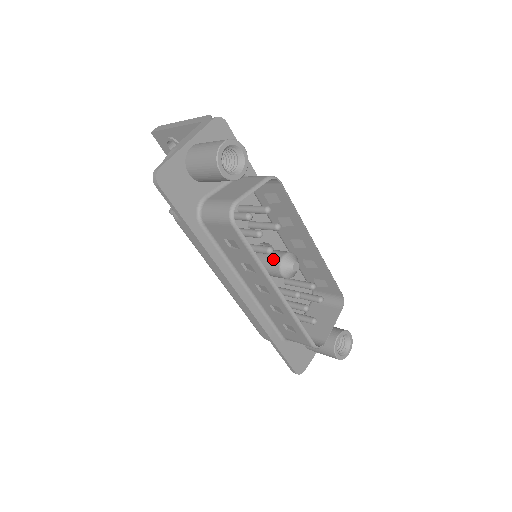
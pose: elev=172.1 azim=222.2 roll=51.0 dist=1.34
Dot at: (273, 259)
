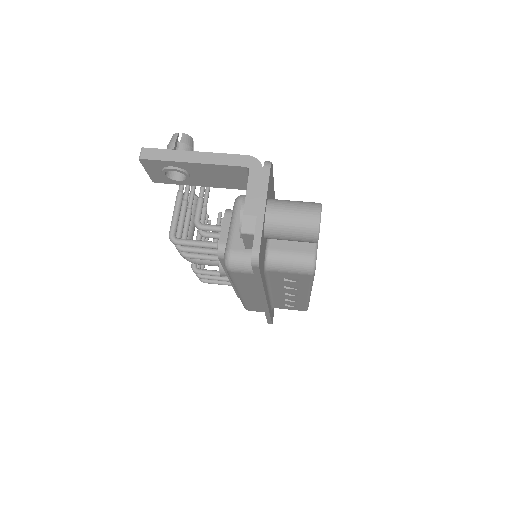
Dot at: occluded
